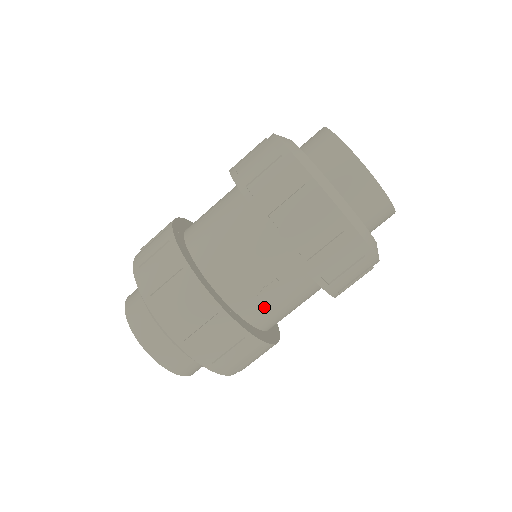
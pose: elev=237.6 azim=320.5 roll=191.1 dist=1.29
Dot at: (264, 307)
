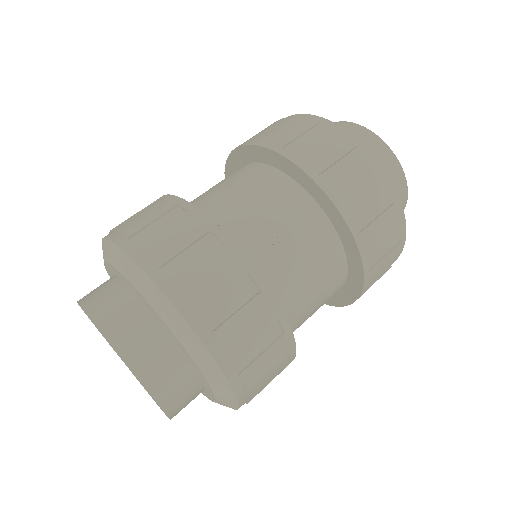
Dot at: (281, 266)
